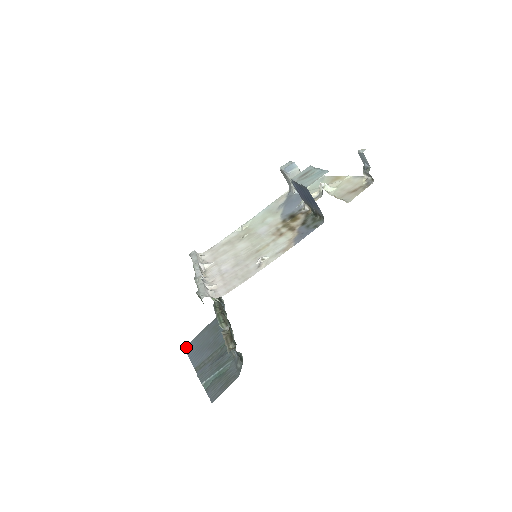
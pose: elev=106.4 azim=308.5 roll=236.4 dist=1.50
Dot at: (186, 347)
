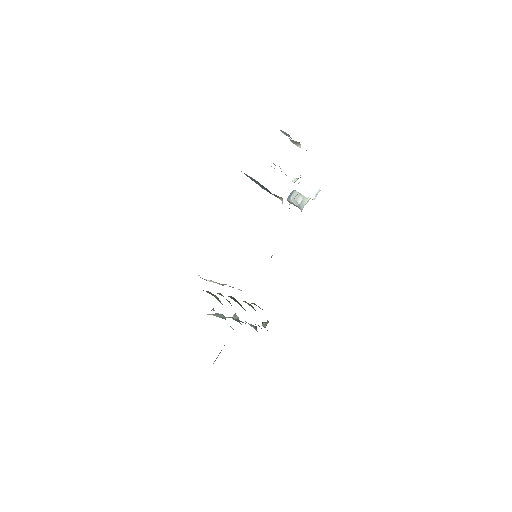
Dot at: occluded
